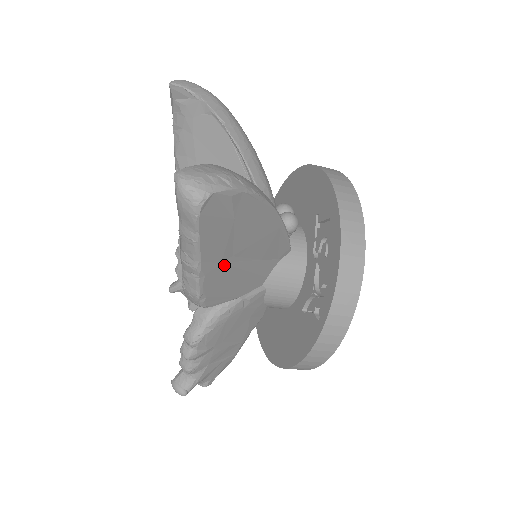
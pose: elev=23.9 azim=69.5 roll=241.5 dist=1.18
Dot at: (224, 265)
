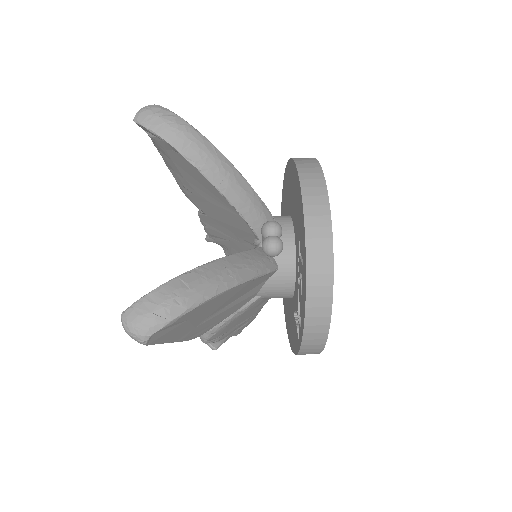
Dot at: (199, 325)
